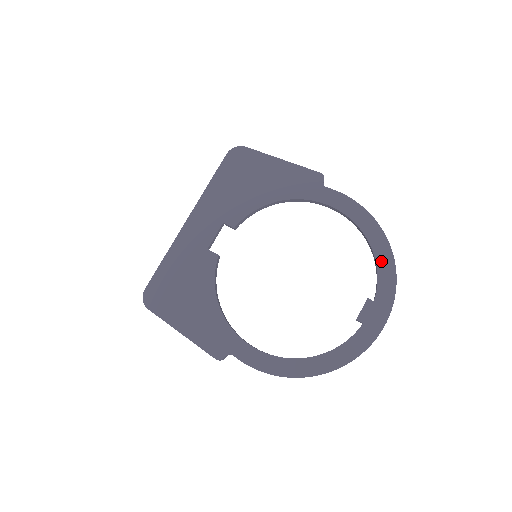
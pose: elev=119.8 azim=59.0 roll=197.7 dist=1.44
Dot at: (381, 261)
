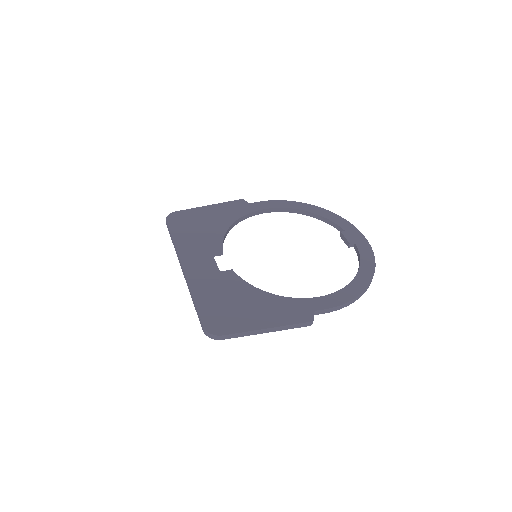
Dot at: (323, 214)
